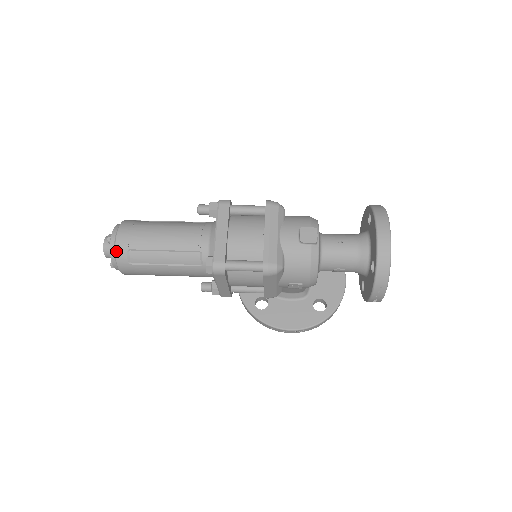
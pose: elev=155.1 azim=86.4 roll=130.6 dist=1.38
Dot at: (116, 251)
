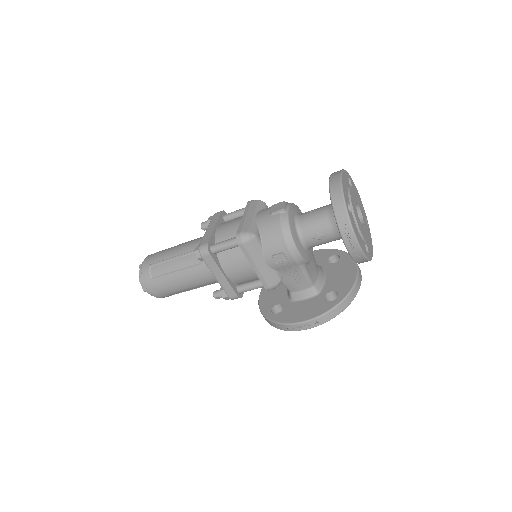
Dot at: (142, 270)
